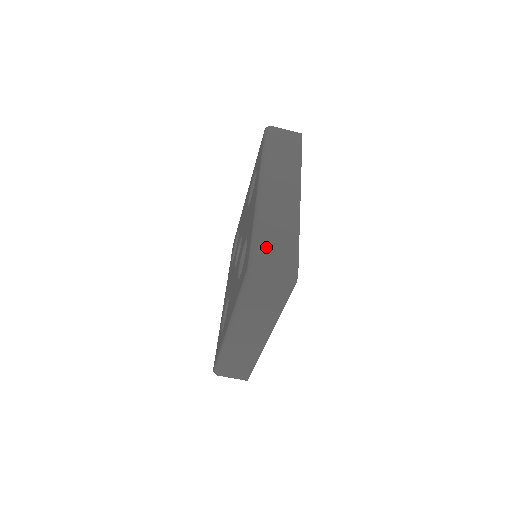
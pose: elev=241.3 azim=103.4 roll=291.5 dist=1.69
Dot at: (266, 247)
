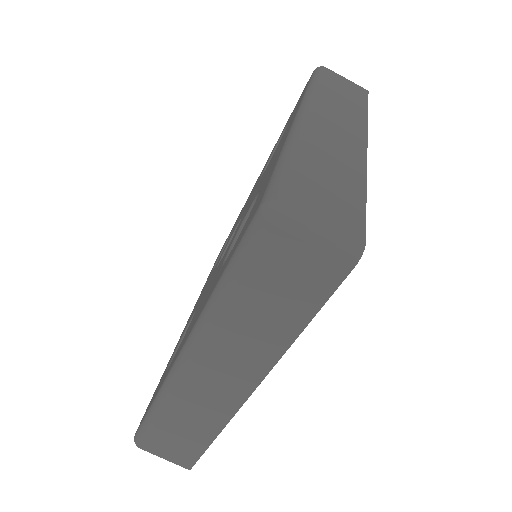
Dot at: (304, 183)
